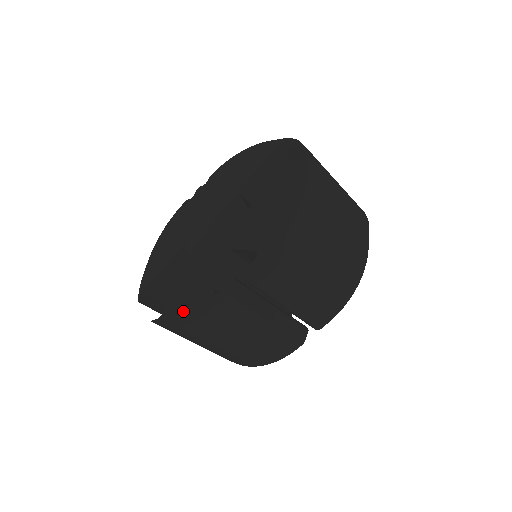
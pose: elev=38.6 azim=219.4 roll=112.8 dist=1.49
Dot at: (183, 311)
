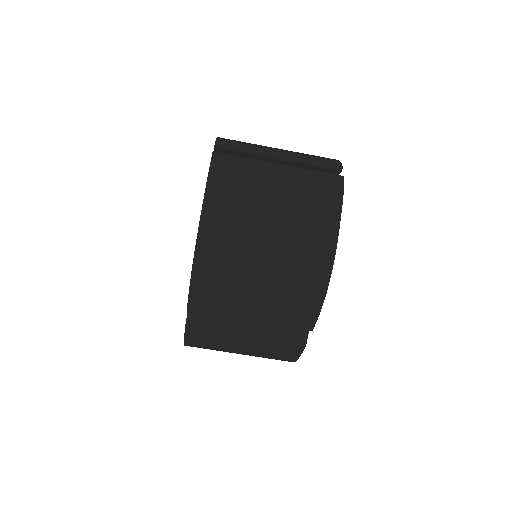
Dot at: occluded
